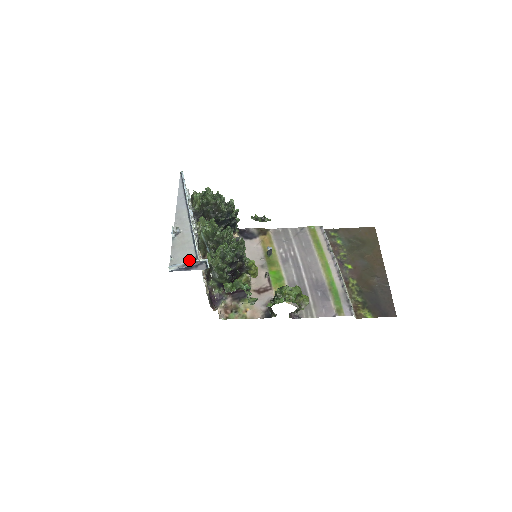
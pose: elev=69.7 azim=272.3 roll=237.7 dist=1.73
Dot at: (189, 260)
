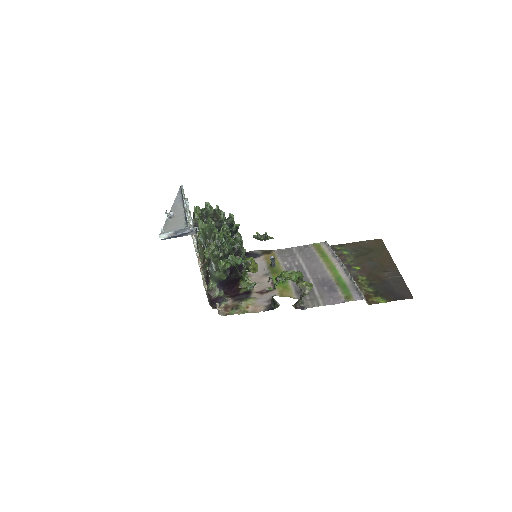
Dot at: (179, 229)
